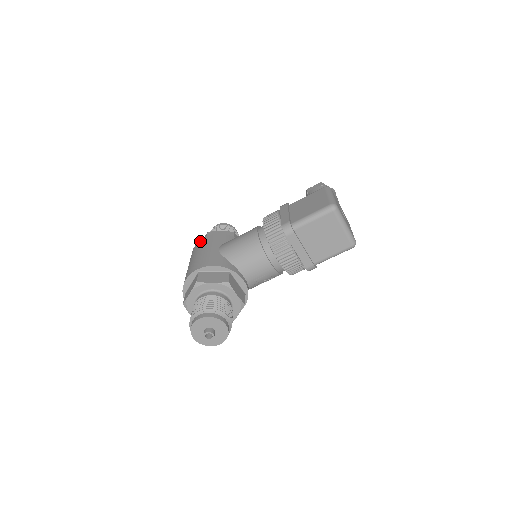
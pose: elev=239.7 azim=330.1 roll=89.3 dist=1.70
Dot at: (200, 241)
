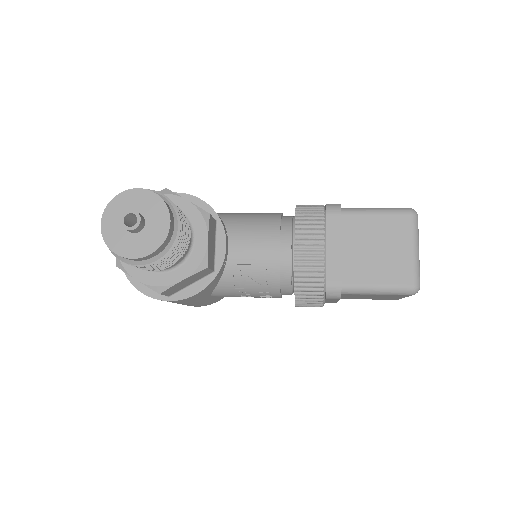
Dot at: occluded
